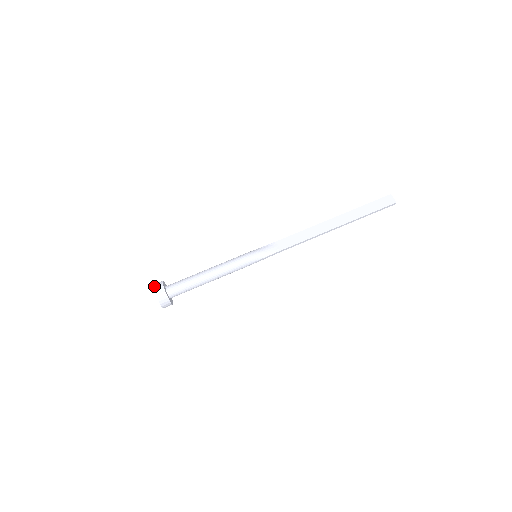
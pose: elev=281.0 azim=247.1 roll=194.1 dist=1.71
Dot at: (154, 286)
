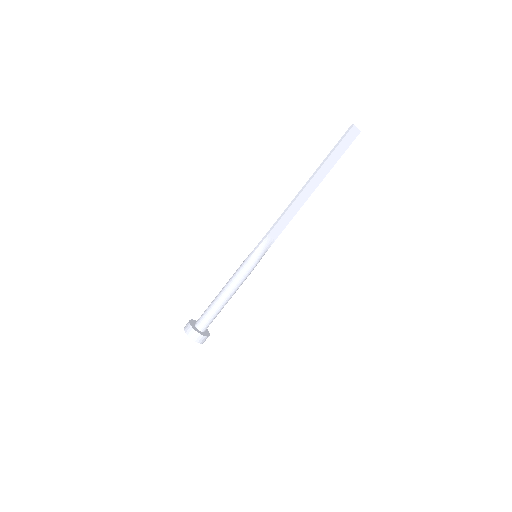
Dot at: (192, 339)
